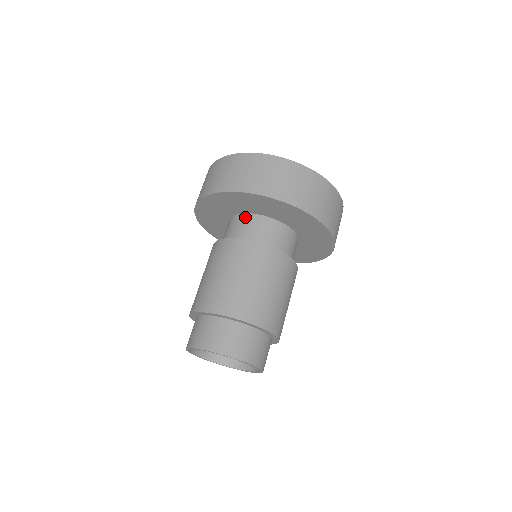
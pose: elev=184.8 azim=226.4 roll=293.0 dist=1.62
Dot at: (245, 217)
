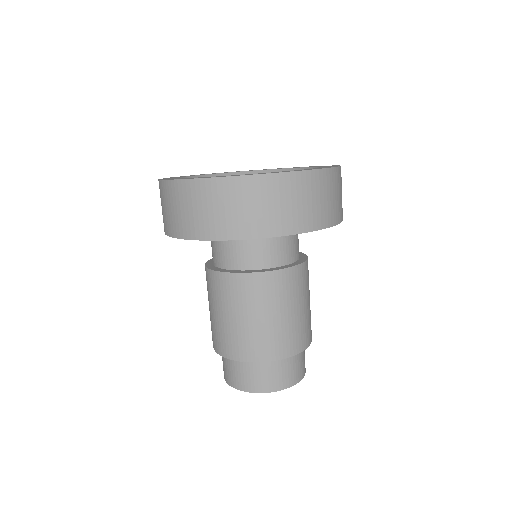
Dot at: occluded
